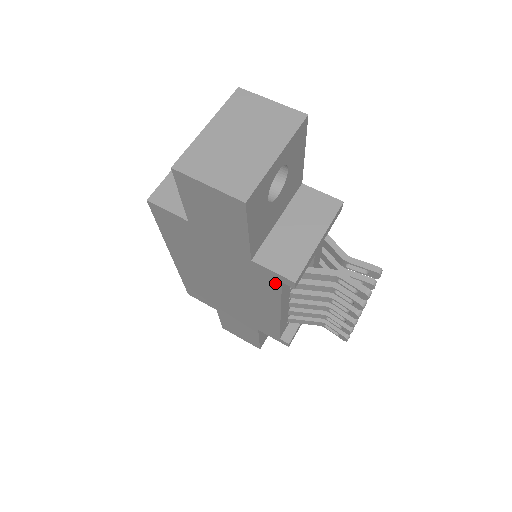
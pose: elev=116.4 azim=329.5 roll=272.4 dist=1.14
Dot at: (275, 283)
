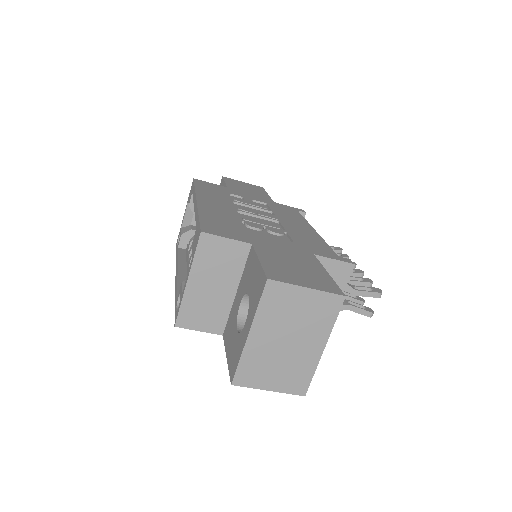
Dot at: occluded
